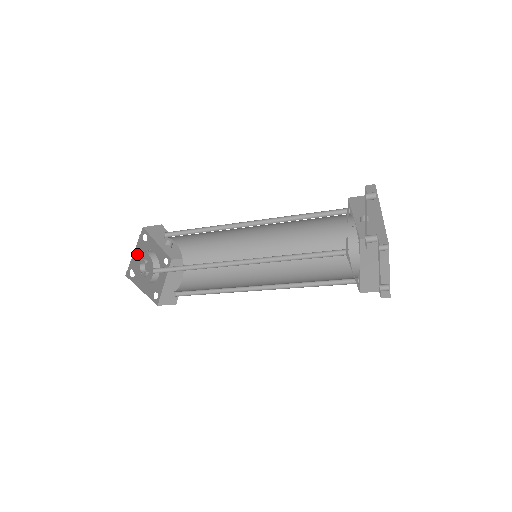
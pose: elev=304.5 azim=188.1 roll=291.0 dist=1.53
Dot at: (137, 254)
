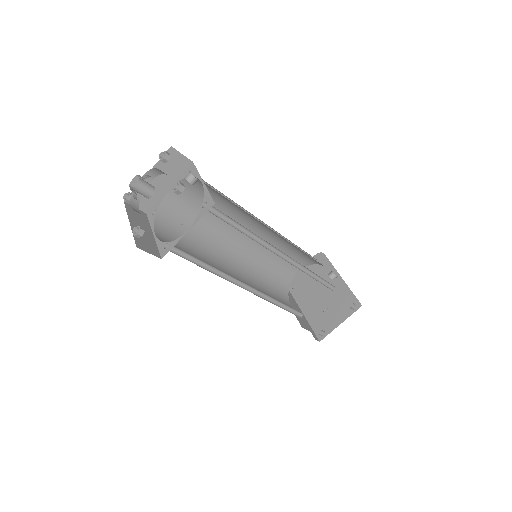
Dot at: occluded
